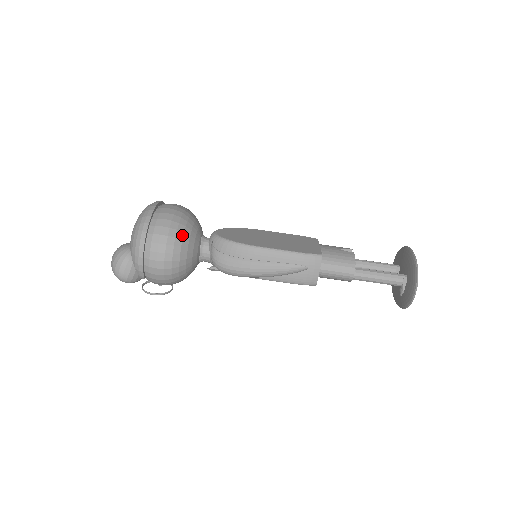
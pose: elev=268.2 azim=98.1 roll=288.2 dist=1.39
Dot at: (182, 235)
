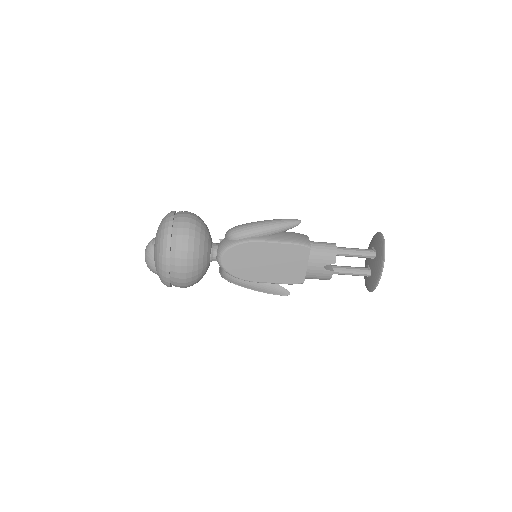
Dot at: (196, 282)
